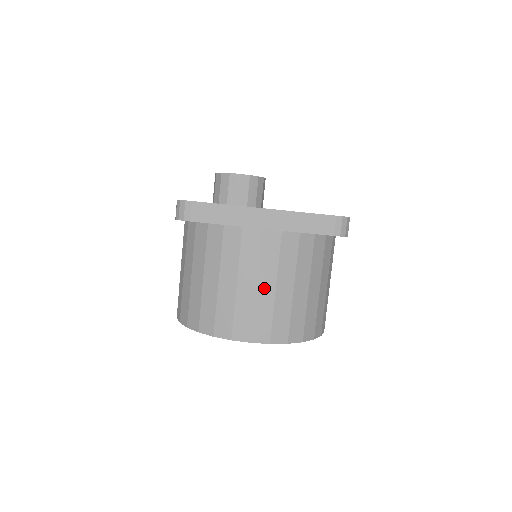
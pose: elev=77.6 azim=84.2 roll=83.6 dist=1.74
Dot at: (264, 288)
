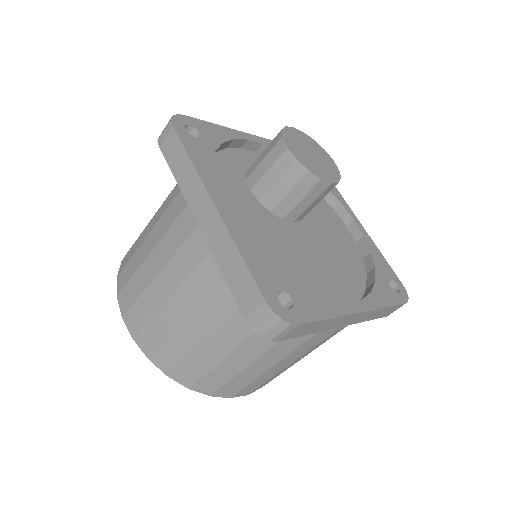
Dot at: (161, 286)
